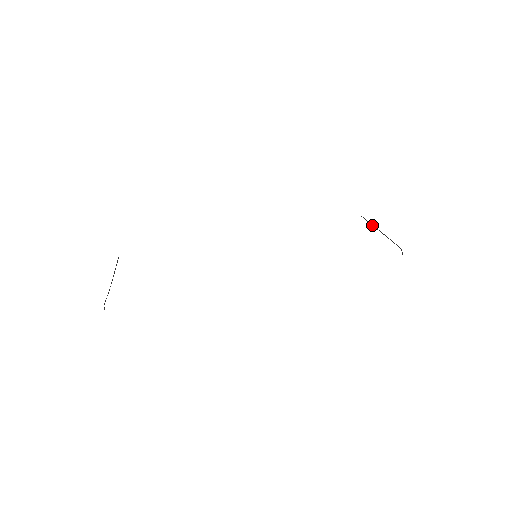
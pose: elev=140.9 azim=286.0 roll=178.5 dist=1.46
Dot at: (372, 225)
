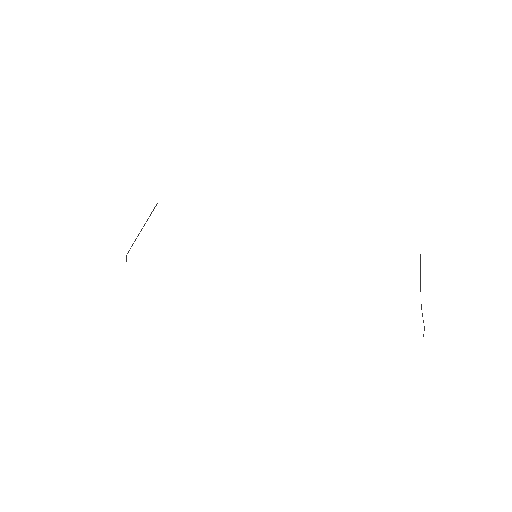
Dot at: (420, 269)
